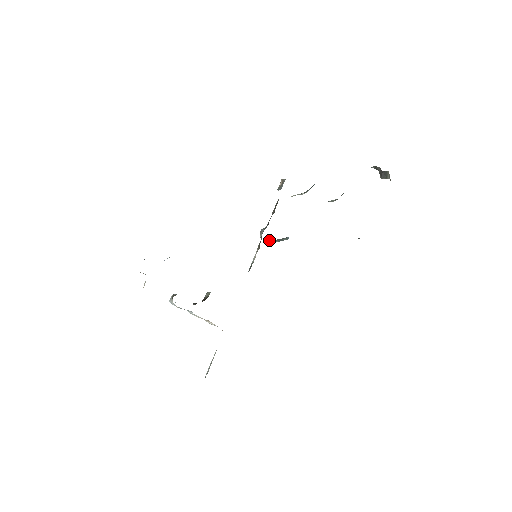
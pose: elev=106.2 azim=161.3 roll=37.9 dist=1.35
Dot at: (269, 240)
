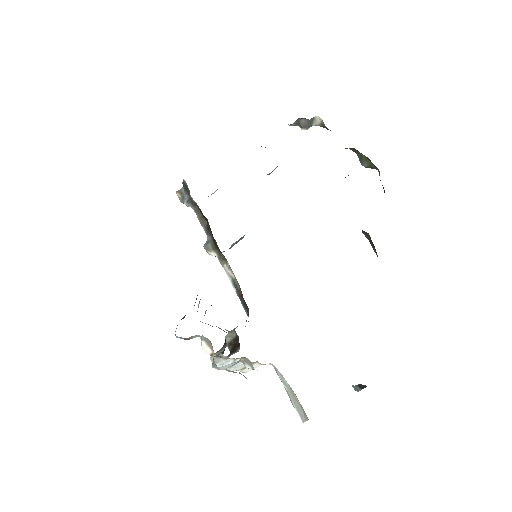
Dot at: occluded
